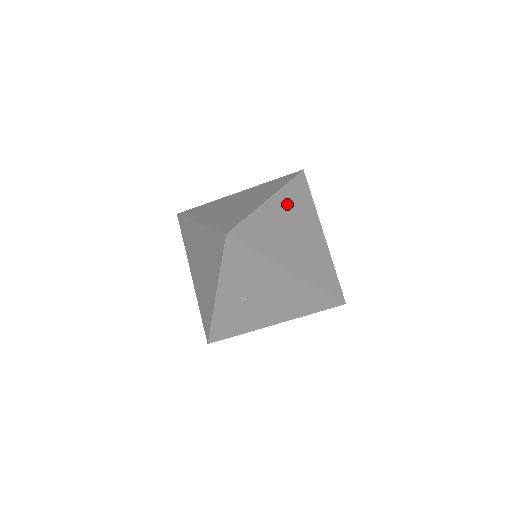
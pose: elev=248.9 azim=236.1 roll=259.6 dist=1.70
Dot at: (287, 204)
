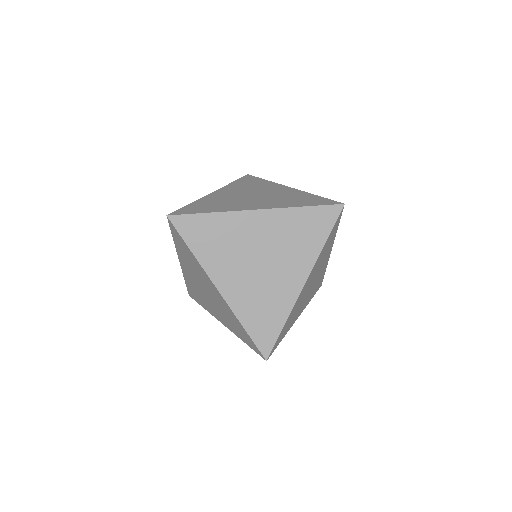
Dot at: (316, 267)
